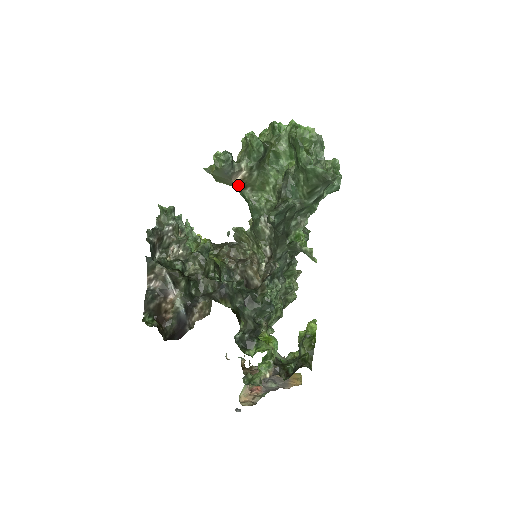
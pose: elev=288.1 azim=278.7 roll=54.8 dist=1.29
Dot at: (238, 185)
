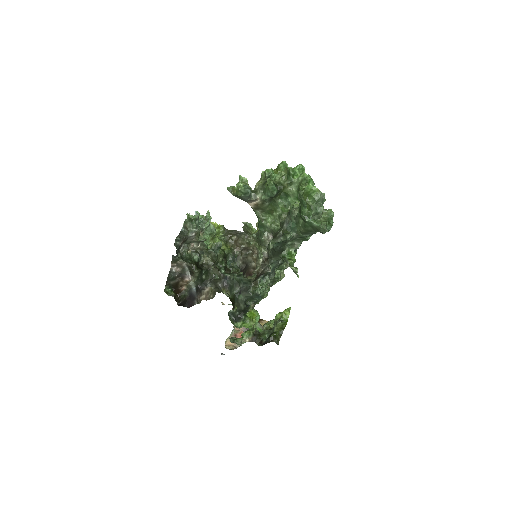
Dot at: (252, 206)
